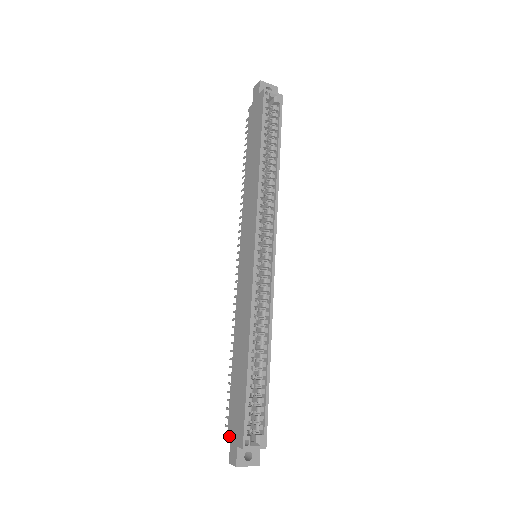
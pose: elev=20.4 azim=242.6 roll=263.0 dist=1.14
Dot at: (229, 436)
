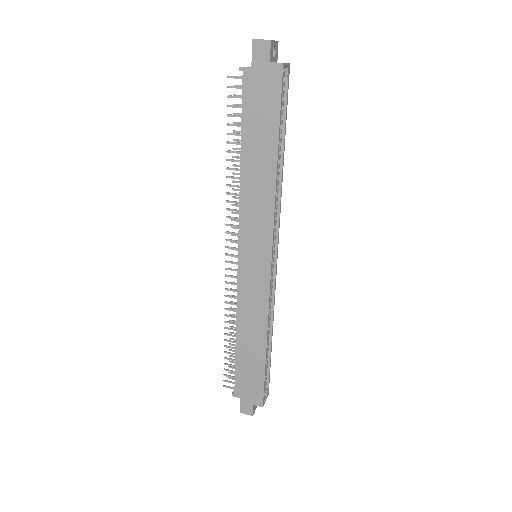
Dot at: (238, 397)
